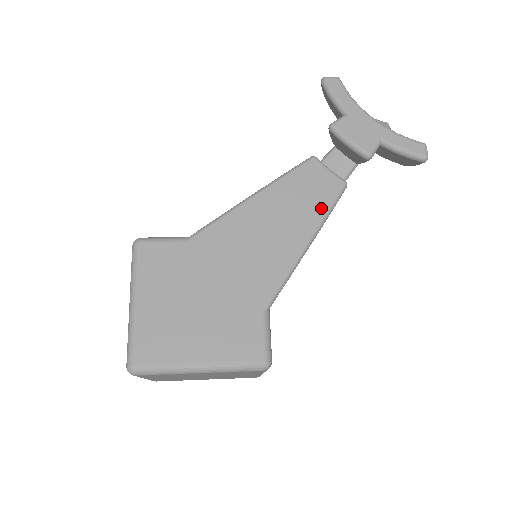
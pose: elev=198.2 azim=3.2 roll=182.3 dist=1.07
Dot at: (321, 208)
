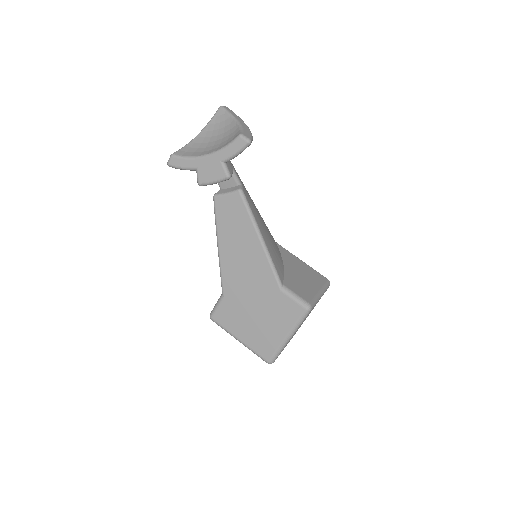
Dot at: (246, 217)
